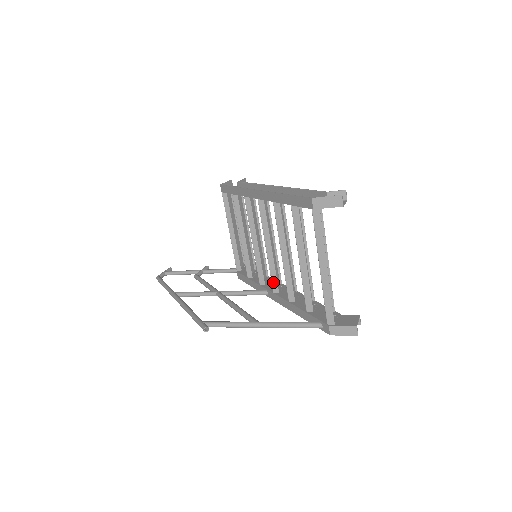
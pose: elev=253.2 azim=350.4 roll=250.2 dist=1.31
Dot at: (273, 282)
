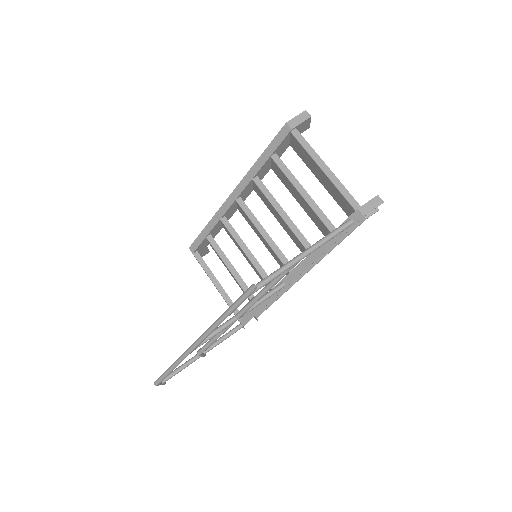
Dot at: (284, 262)
